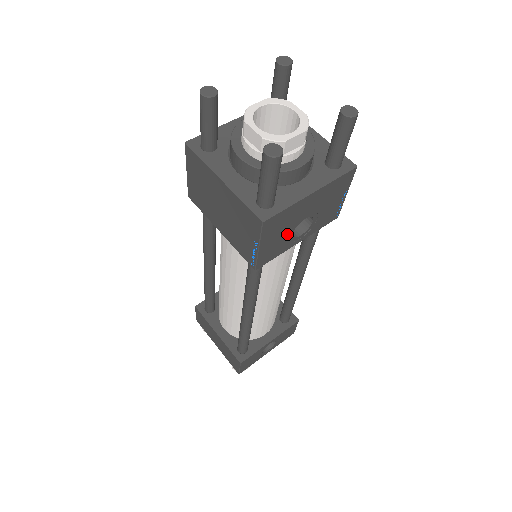
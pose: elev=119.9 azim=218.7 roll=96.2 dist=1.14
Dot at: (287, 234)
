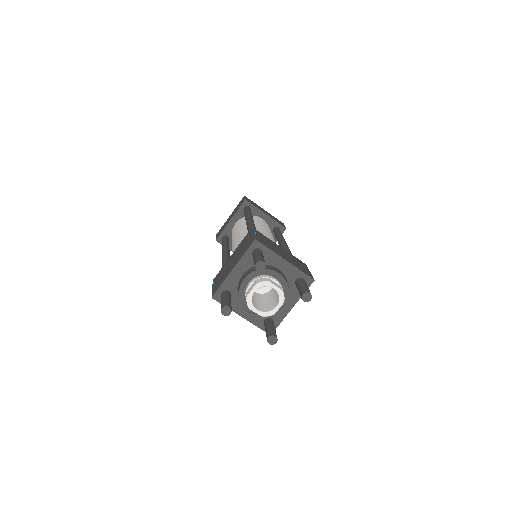
Dot at: occluded
